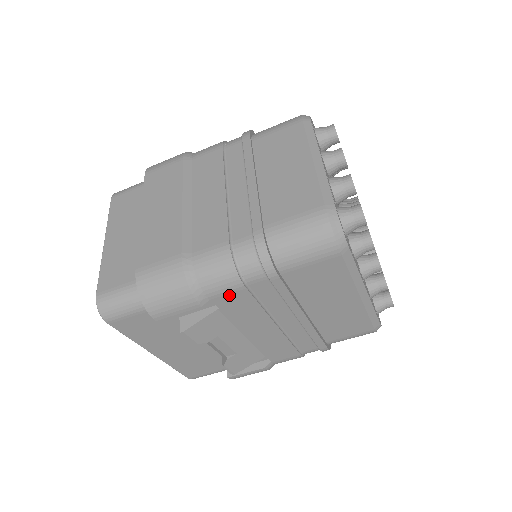
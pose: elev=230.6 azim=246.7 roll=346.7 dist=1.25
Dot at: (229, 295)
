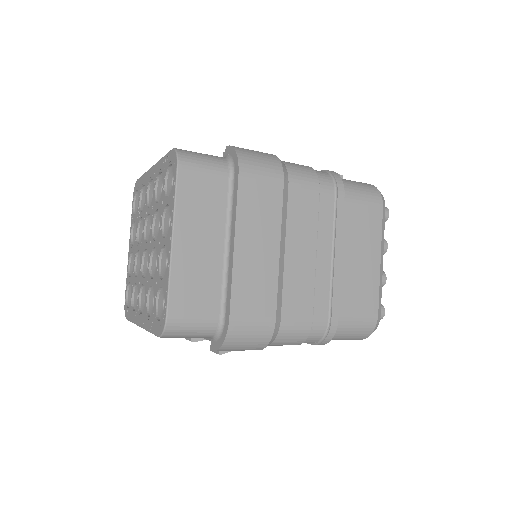
Dot at: occluded
